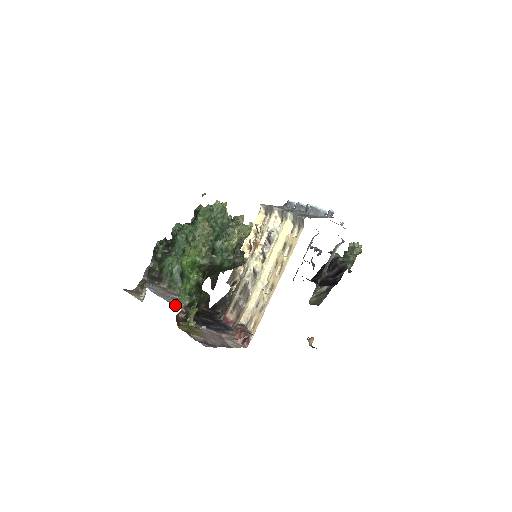
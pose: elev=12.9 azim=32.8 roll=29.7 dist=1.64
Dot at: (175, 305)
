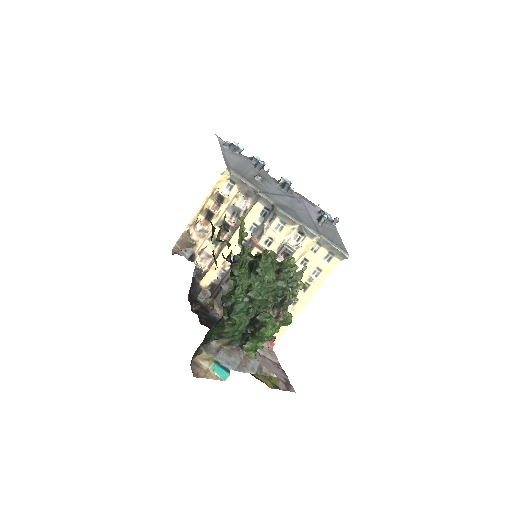
Dot at: (266, 374)
